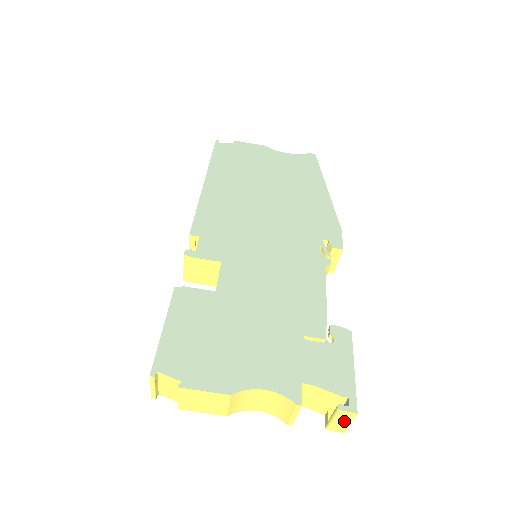
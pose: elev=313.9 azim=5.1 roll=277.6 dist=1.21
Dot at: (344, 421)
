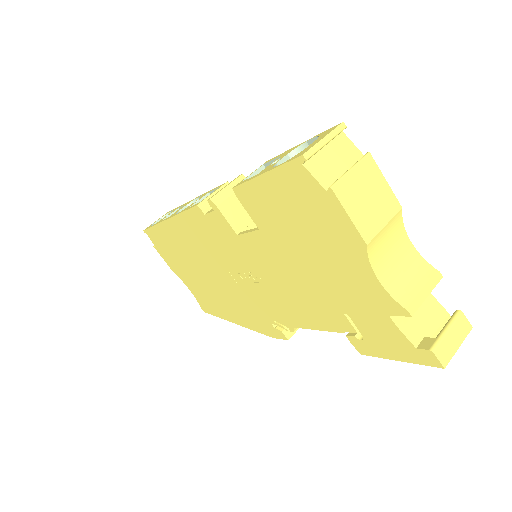
Dot at: (456, 338)
